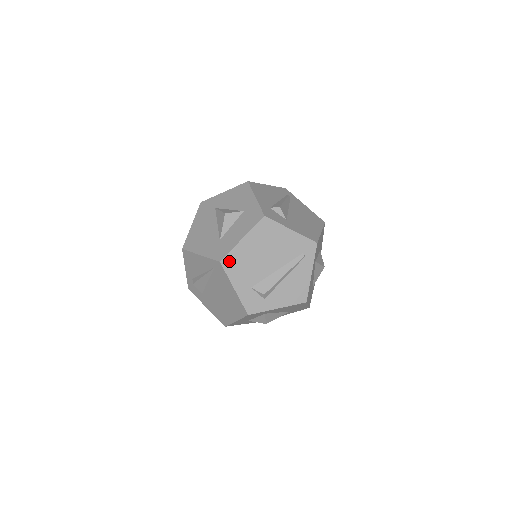
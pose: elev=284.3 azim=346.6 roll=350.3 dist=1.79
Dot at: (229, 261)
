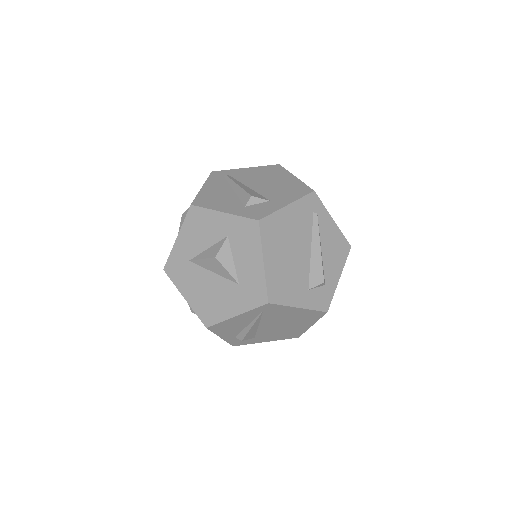
Dot at: (274, 293)
